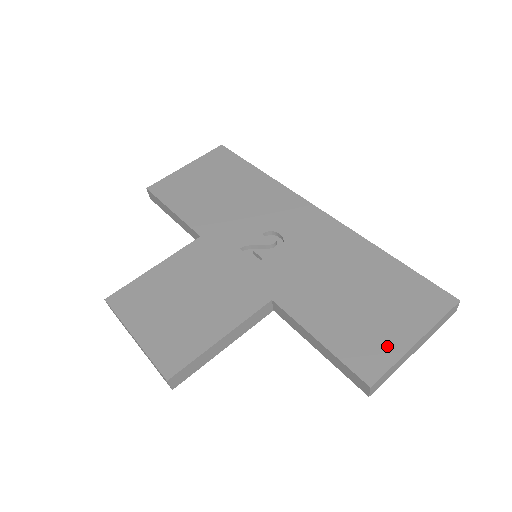
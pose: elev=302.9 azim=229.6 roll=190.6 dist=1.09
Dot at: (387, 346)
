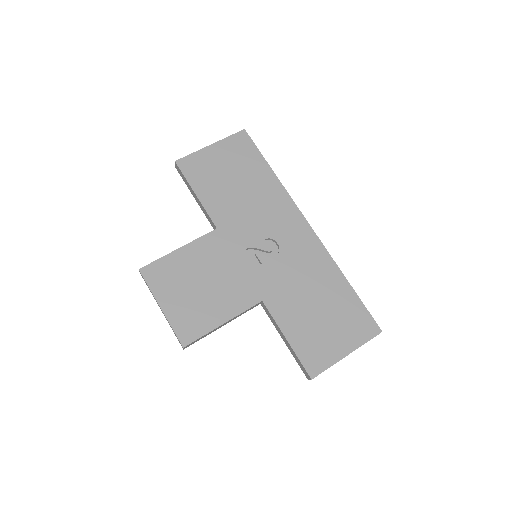
Dot at: (329, 354)
